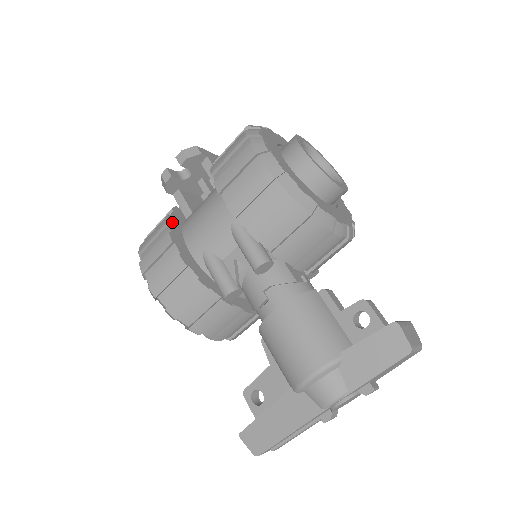
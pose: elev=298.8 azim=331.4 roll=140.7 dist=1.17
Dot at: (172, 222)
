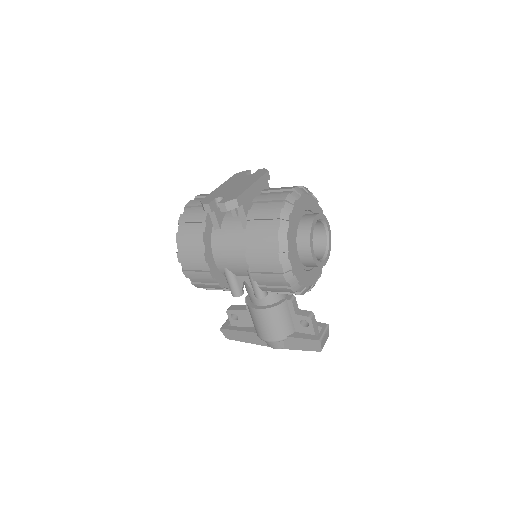
Dot at: (206, 239)
